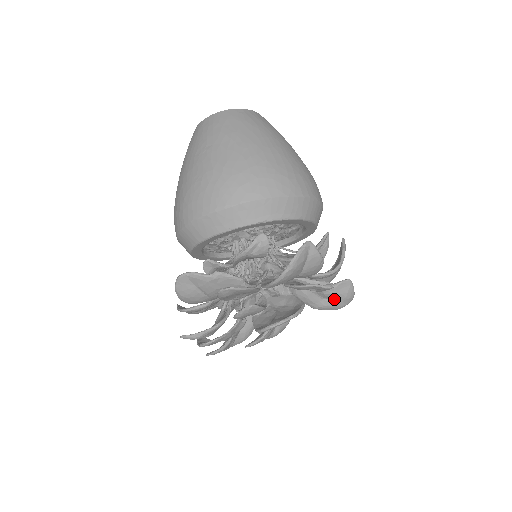
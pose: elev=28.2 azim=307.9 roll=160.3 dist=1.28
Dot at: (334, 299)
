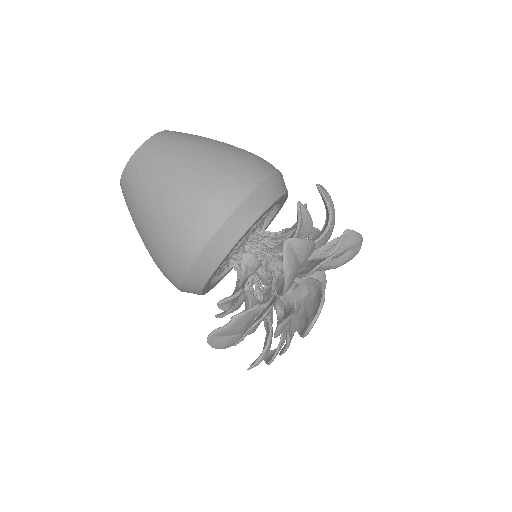
Dot at: (346, 252)
